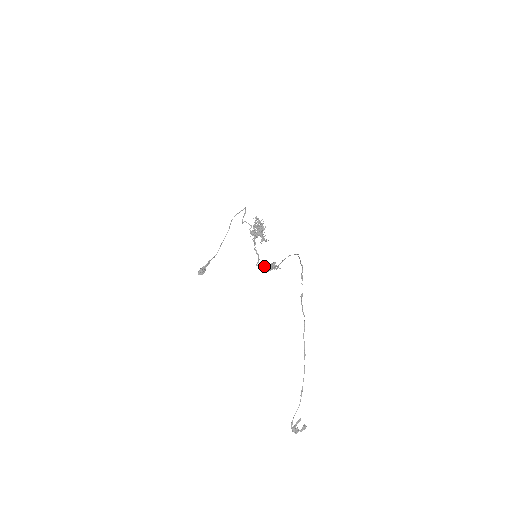
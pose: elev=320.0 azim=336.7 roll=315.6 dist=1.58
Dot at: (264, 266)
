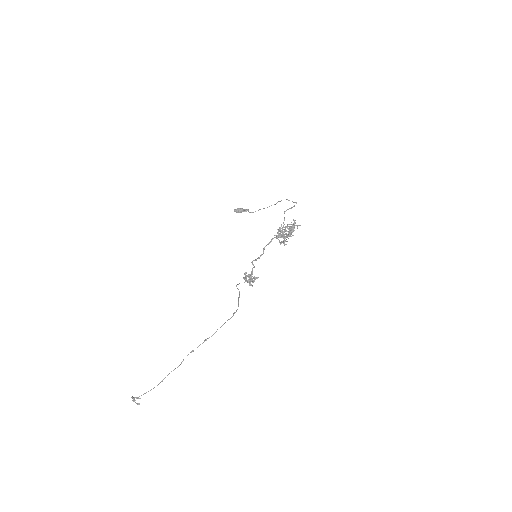
Dot at: occluded
